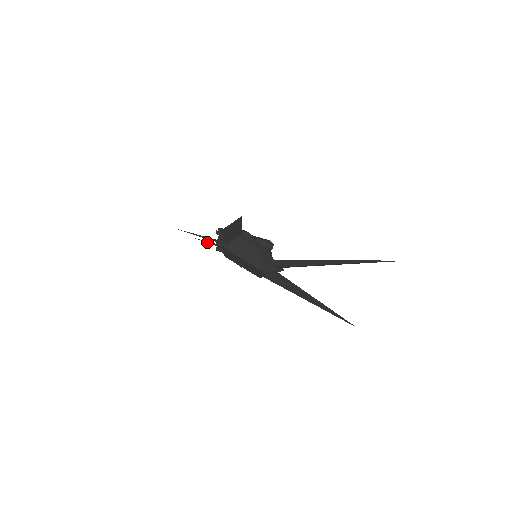
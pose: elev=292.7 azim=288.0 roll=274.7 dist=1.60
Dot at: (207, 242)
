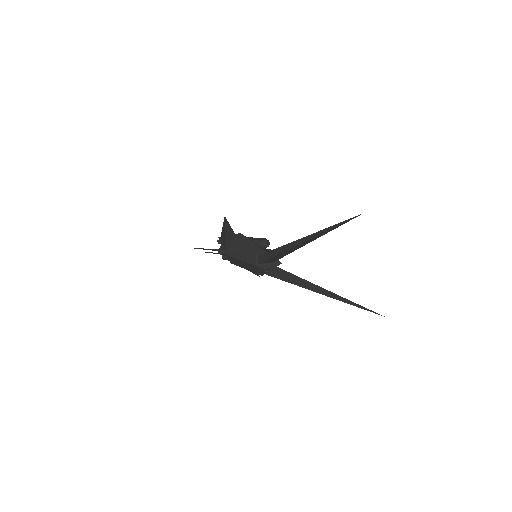
Dot at: (213, 253)
